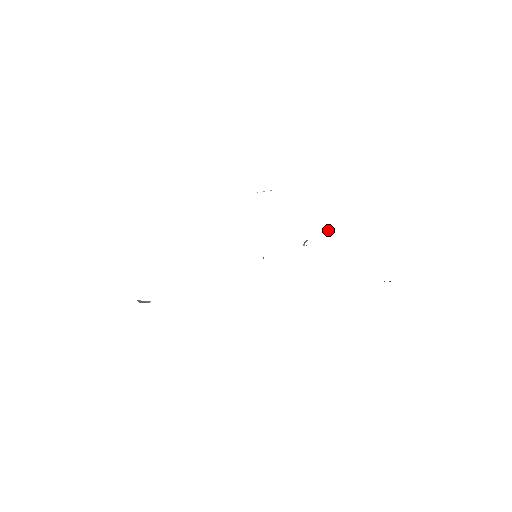
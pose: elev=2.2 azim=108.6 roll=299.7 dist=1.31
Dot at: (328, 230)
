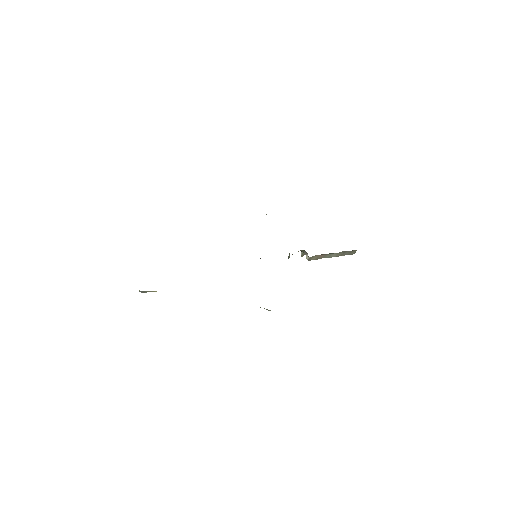
Dot at: occluded
